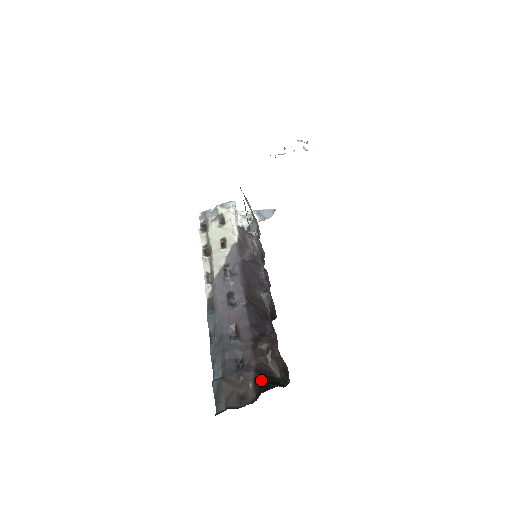
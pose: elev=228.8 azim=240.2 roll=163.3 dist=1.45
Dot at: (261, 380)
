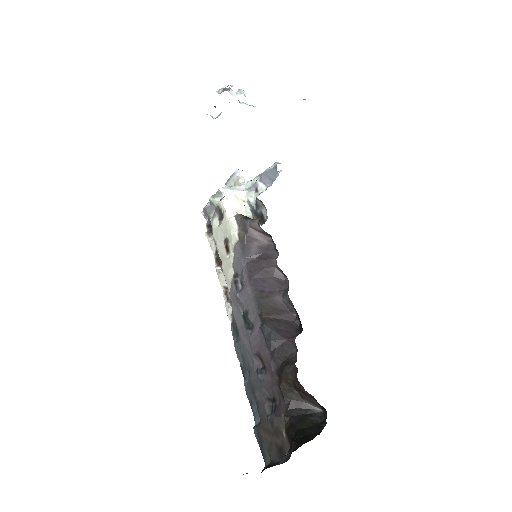
Dot at: (292, 428)
